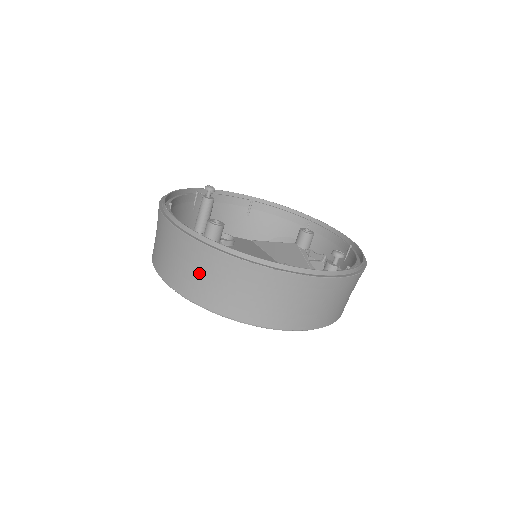
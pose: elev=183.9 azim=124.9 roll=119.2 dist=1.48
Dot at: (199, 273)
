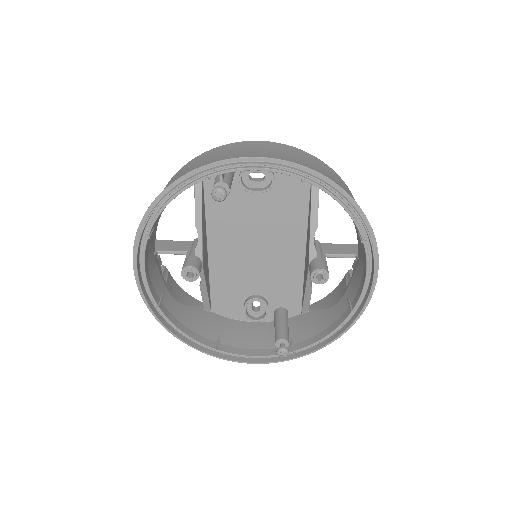
Dot at: occluded
